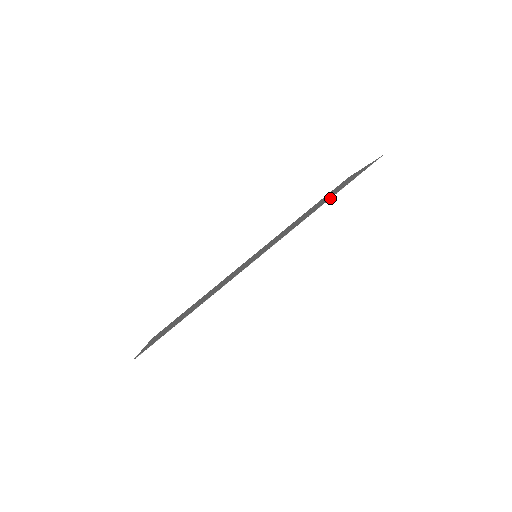
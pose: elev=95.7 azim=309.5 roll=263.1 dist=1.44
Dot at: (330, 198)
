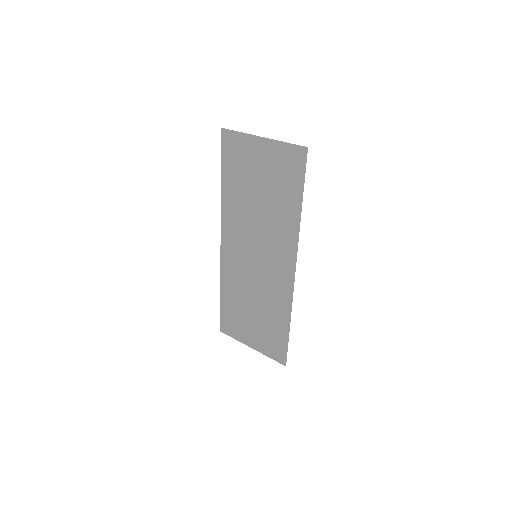
Dot at: occluded
